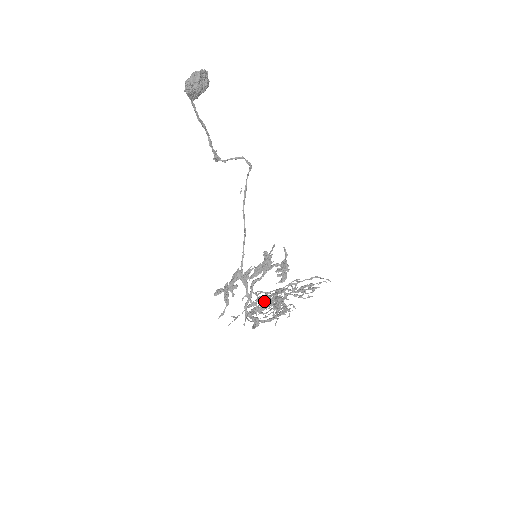
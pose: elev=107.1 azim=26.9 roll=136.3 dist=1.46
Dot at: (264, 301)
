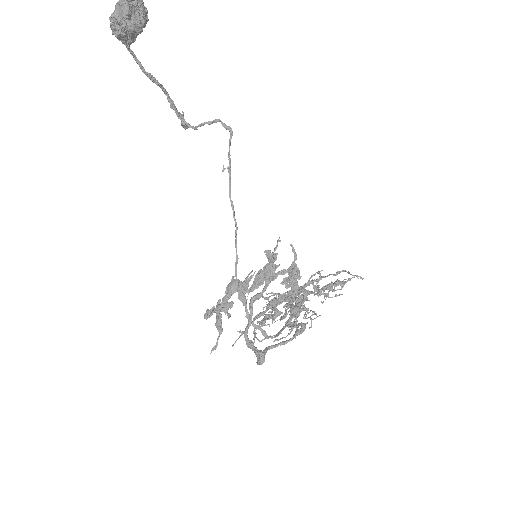
Dot at: (278, 304)
